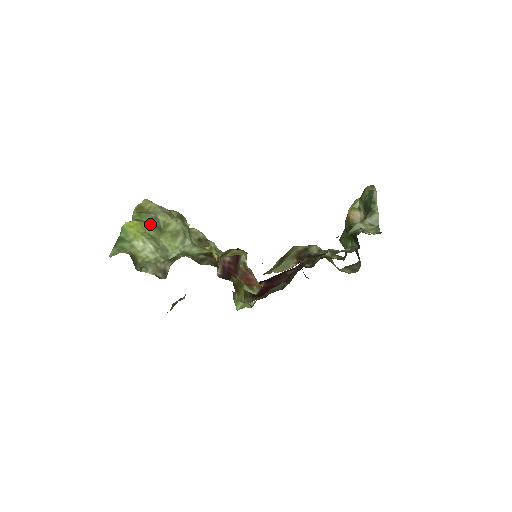
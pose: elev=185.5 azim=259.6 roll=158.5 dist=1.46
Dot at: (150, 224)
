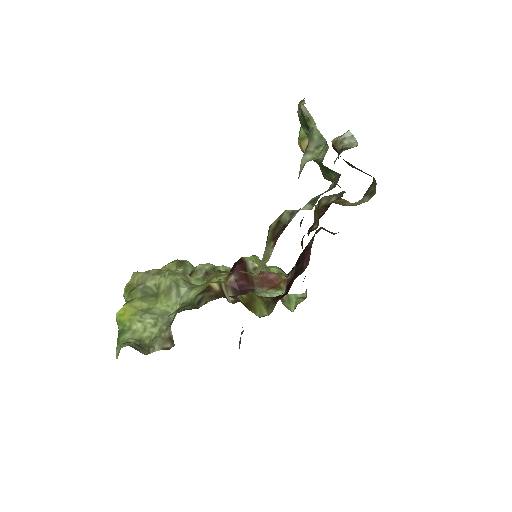
Dot at: (141, 298)
